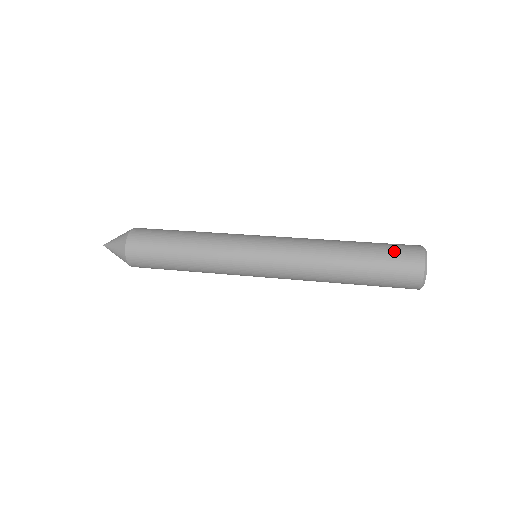
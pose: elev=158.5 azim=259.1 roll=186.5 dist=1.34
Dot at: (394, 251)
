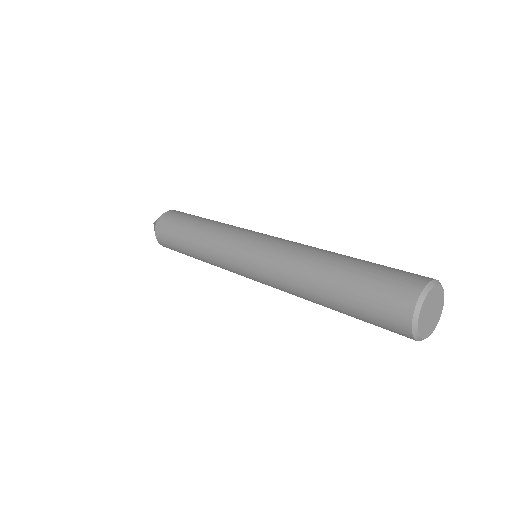
Dot at: (380, 284)
